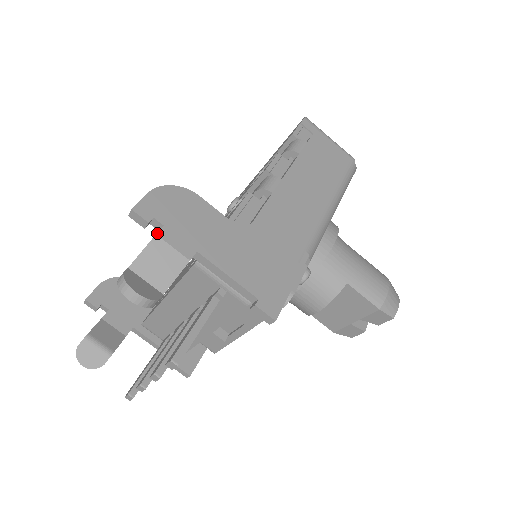
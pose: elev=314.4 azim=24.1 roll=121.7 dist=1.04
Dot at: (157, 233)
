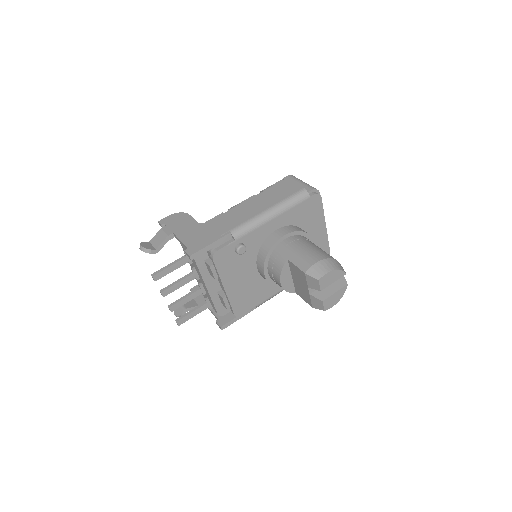
Dot at: (162, 228)
